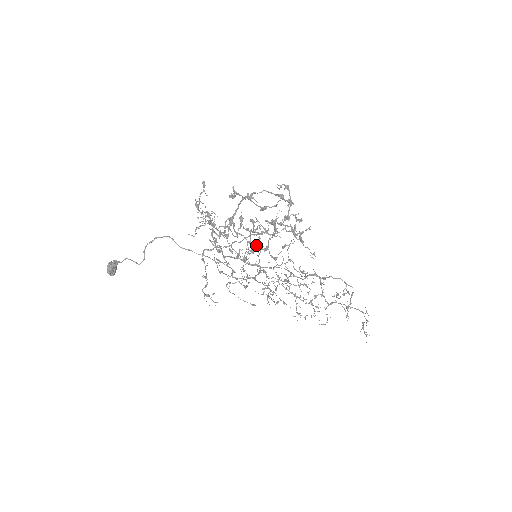
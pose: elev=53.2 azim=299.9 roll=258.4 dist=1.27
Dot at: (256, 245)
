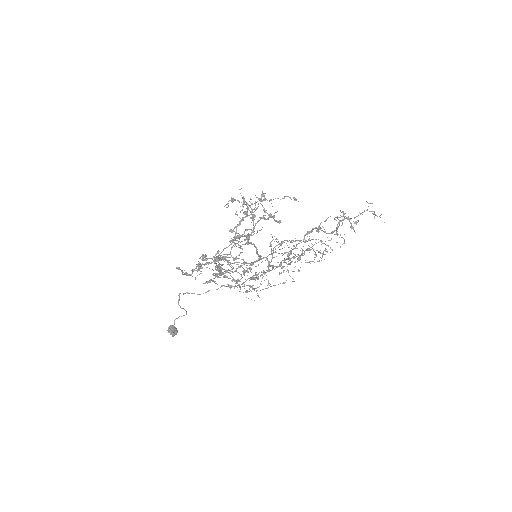
Dot at: (253, 279)
